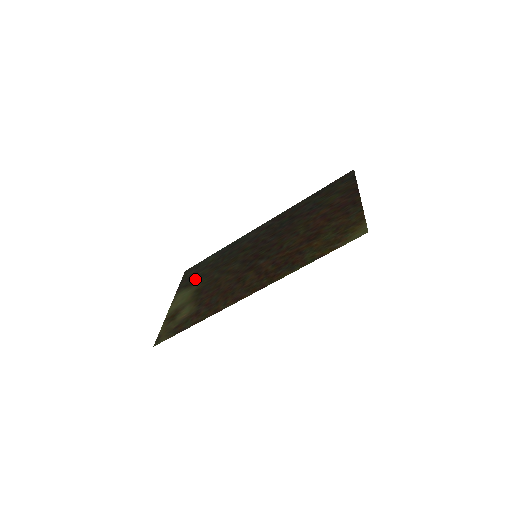
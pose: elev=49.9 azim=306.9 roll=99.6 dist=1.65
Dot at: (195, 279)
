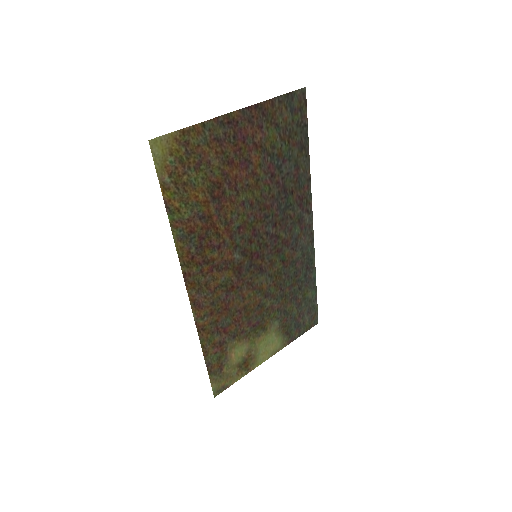
Dot at: (288, 321)
